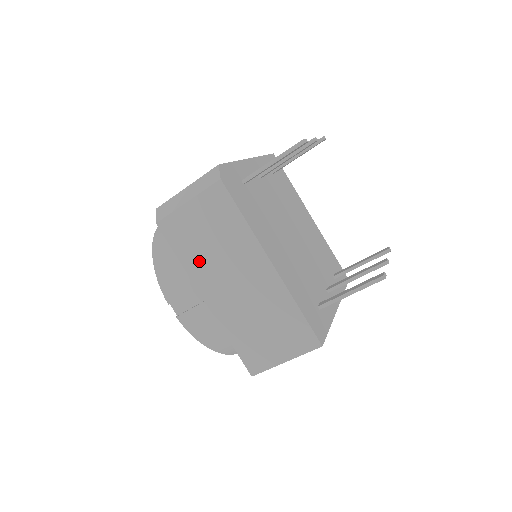
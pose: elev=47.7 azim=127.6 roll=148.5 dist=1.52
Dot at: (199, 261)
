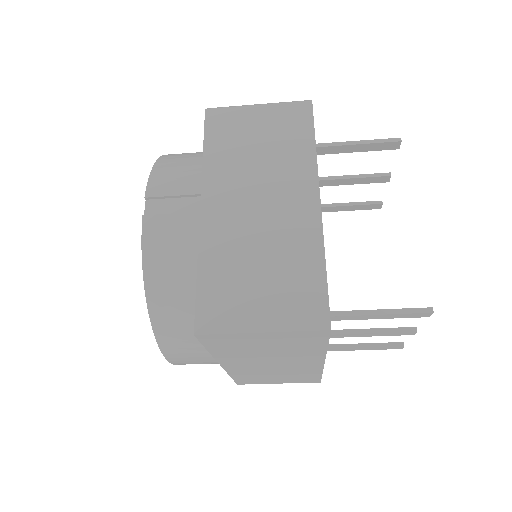
Dot at: (228, 163)
